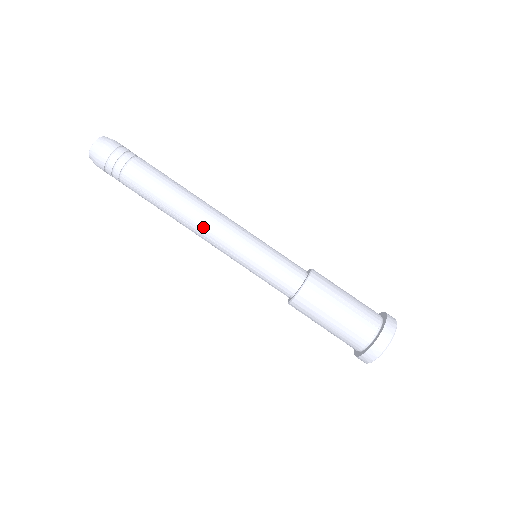
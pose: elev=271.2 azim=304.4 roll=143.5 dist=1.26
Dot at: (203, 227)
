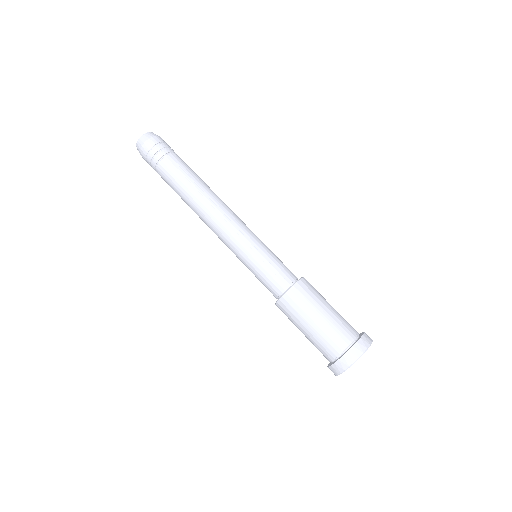
Dot at: (227, 210)
